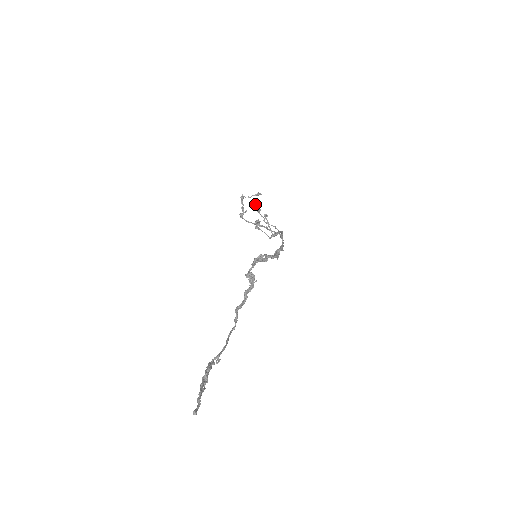
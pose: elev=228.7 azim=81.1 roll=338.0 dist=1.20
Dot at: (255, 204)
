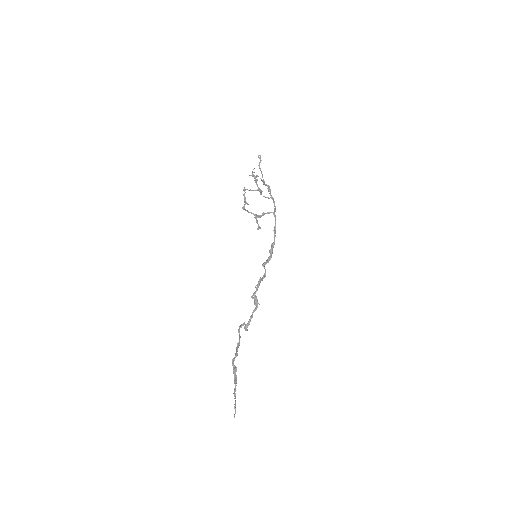
Dot at: (253, 169)
